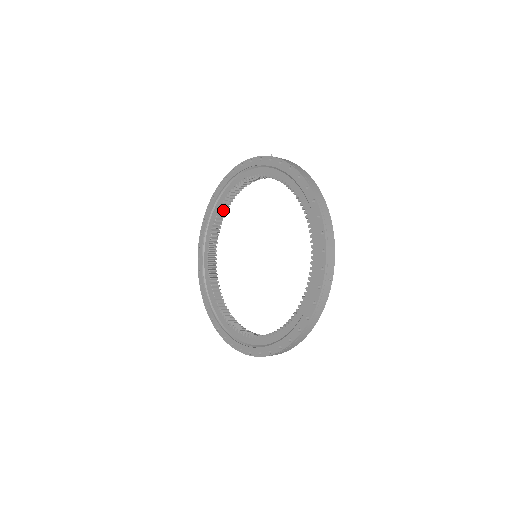
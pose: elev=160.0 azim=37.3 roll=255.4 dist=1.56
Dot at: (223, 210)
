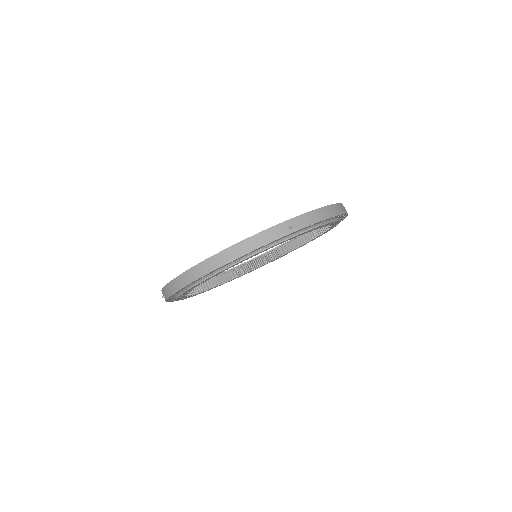
Dot at: (268, 257)
